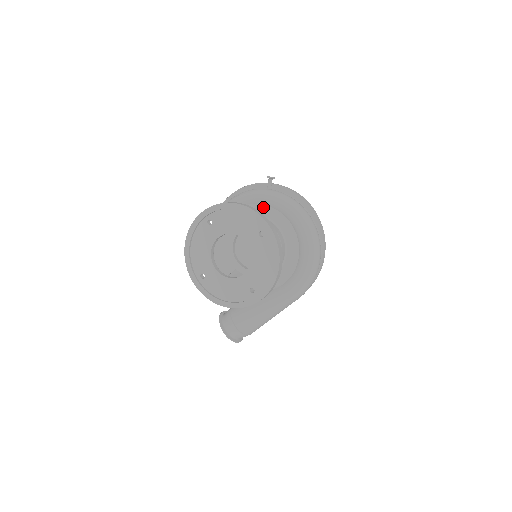
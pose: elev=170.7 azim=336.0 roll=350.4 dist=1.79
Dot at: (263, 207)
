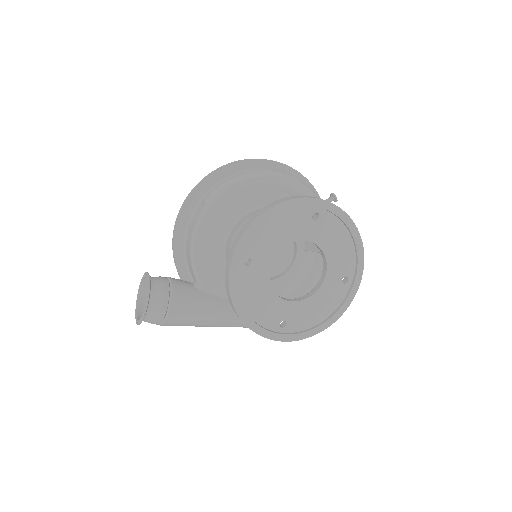
Dot at: occluded
